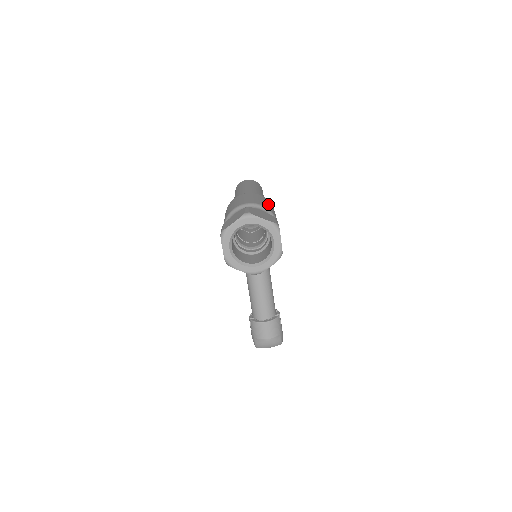
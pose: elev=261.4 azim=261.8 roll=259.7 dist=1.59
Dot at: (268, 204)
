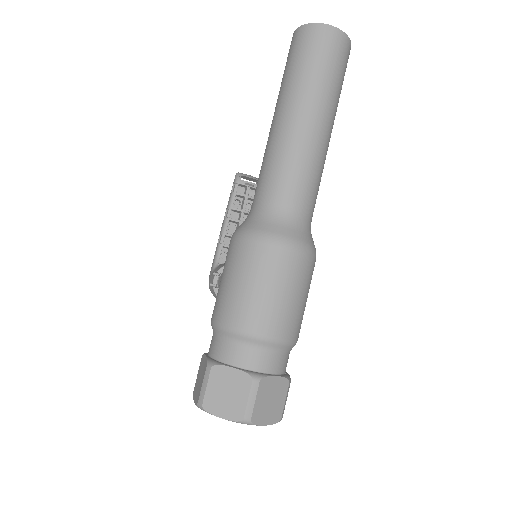
Dot at: (304, 300)
